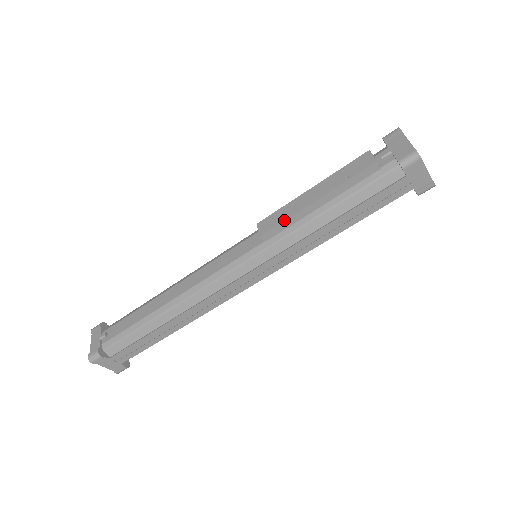
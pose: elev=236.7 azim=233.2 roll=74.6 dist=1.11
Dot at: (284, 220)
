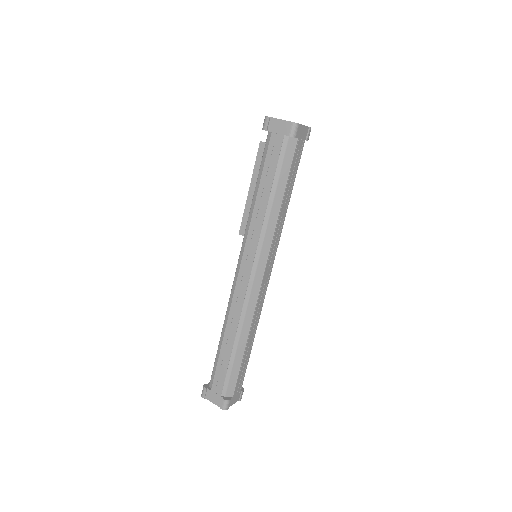
Dot at: (243, 214)
